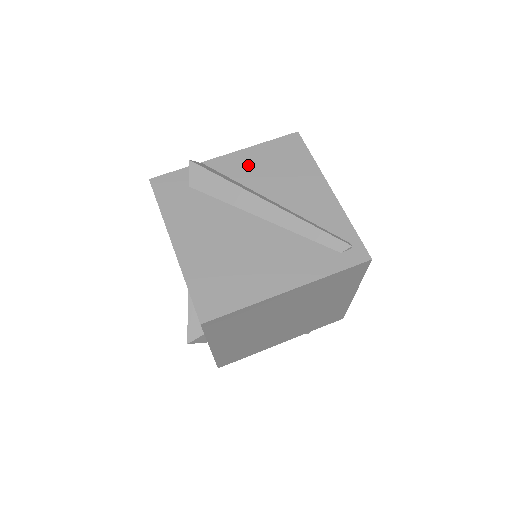
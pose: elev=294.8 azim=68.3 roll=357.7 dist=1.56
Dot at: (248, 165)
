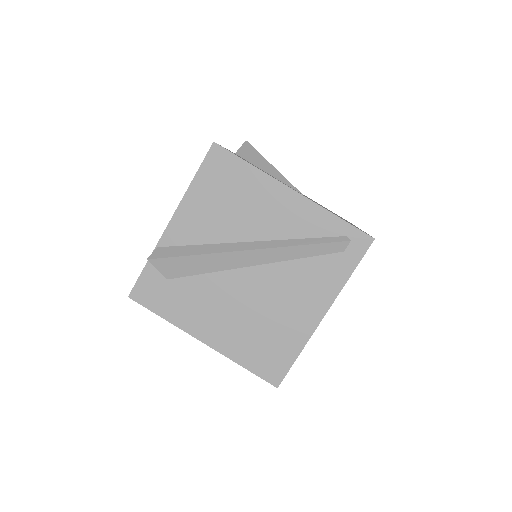
Dot at: (198, 219)
